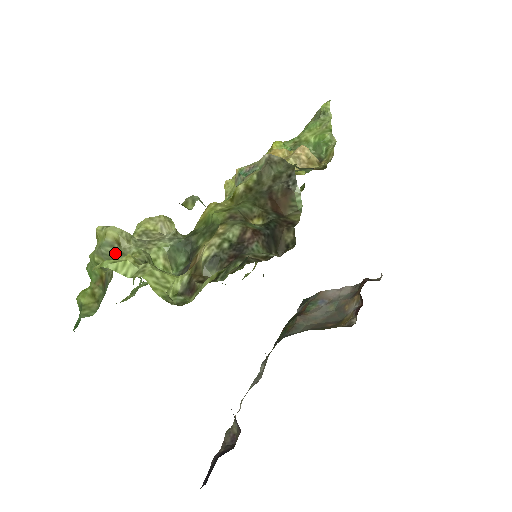
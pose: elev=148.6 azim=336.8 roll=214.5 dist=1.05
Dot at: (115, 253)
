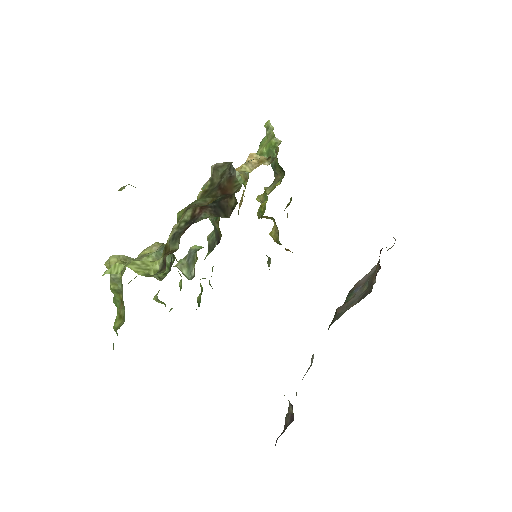
Dot at: (120, 274)
